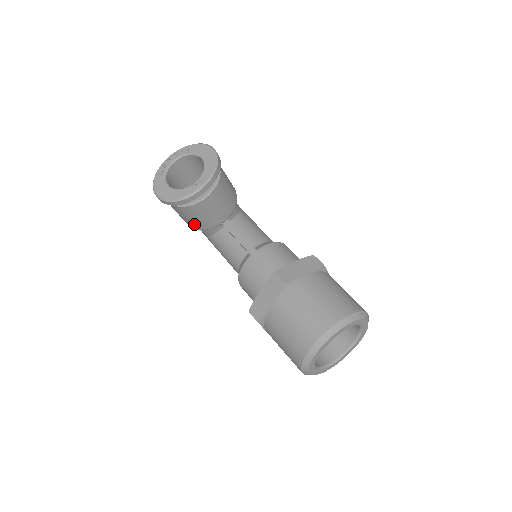
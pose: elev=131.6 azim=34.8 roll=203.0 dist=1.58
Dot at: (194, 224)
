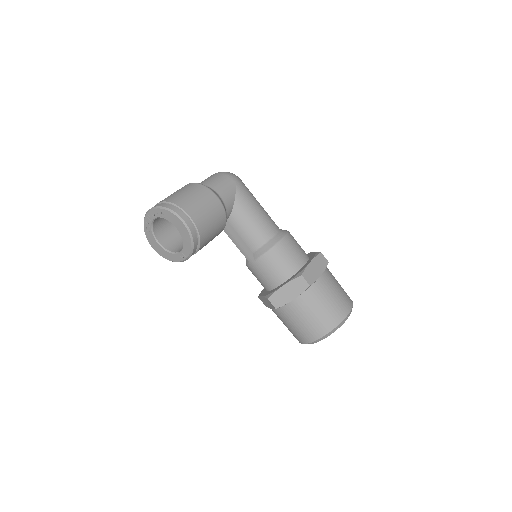
Dot at: occluded
